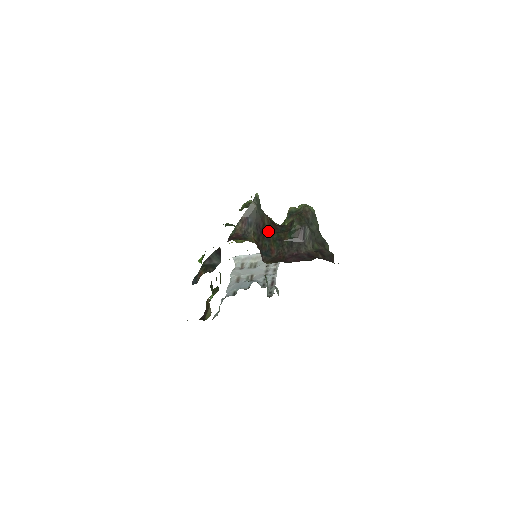
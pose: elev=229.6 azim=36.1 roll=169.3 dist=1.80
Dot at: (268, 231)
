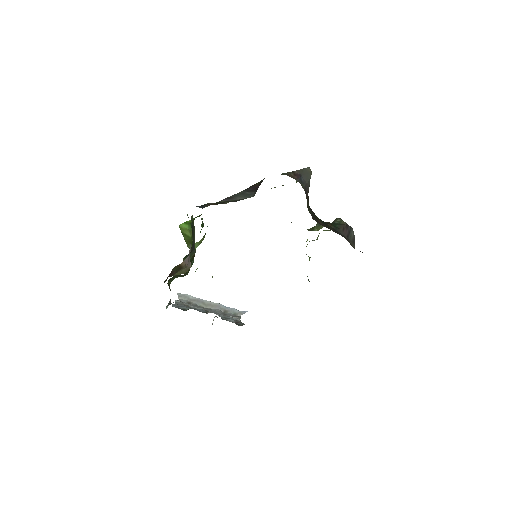
Dot at: occluded
